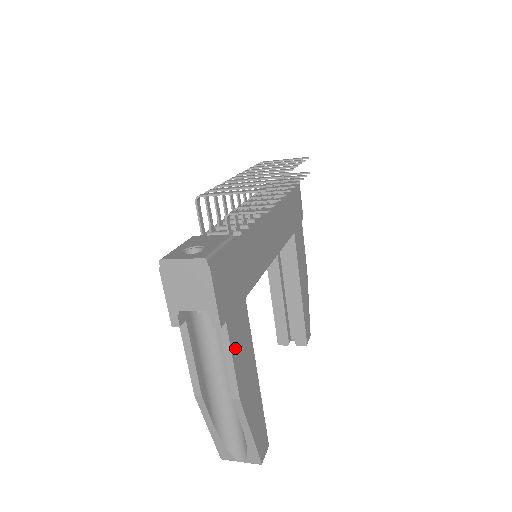
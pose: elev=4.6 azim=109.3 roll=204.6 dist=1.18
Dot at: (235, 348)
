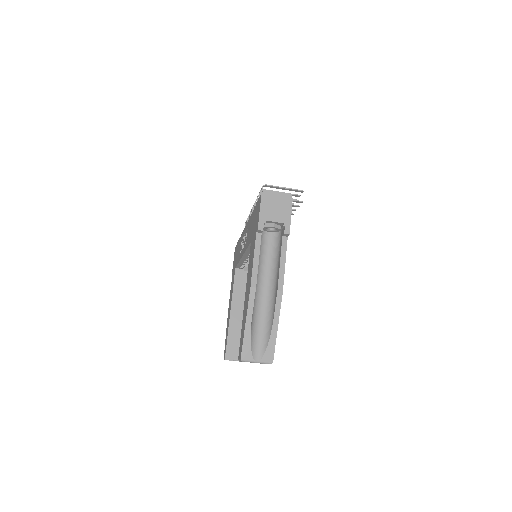
Dot at: occluded
